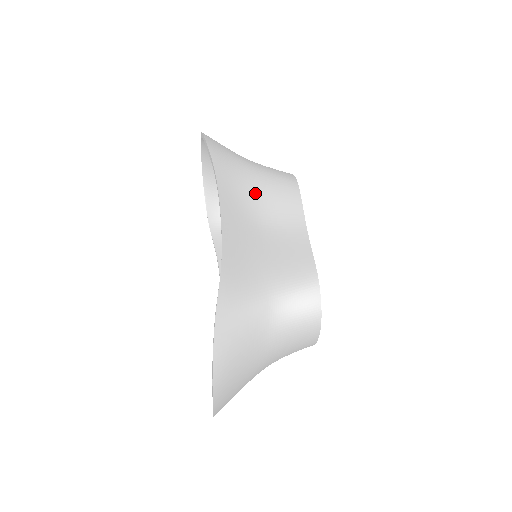
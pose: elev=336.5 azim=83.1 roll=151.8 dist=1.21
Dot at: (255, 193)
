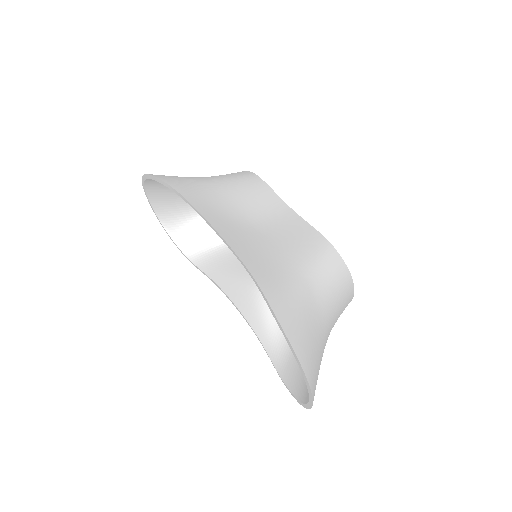
Dot at: (229, 201)
